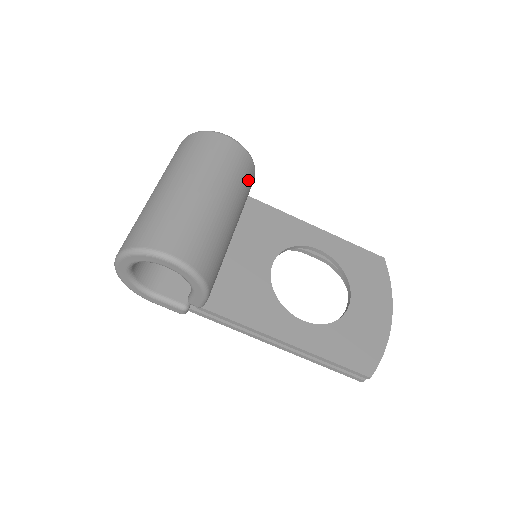
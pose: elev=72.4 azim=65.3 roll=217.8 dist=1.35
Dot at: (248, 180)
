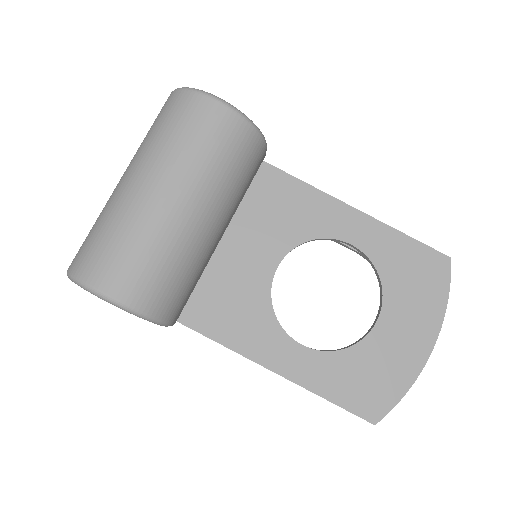
Dot at: (246, 161)
